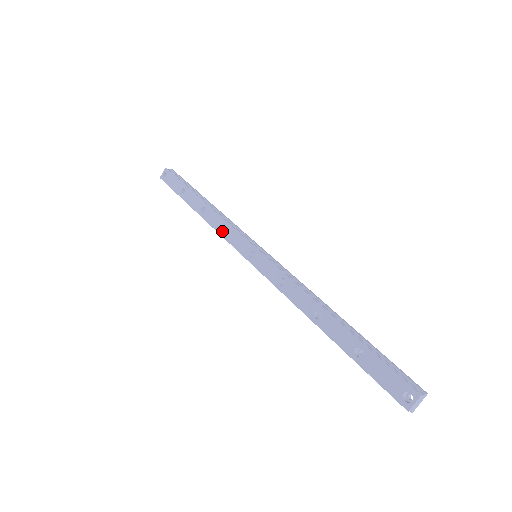
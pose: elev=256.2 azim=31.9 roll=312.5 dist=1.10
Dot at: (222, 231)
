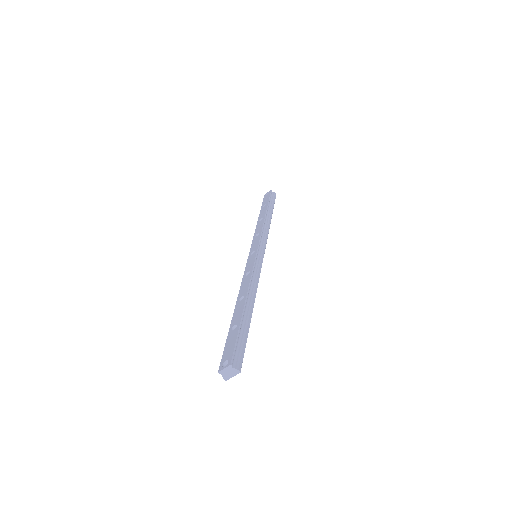
Dot at: (256, 234)
